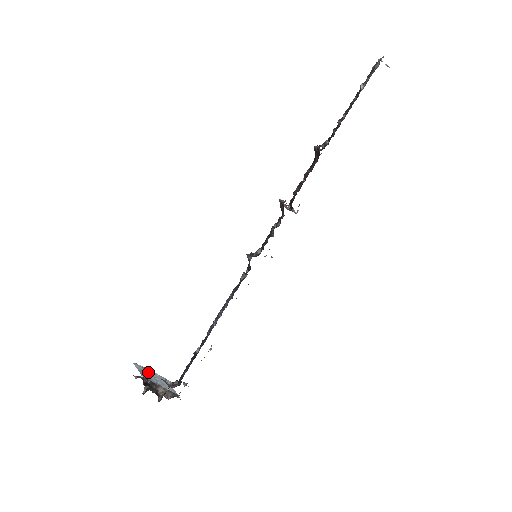
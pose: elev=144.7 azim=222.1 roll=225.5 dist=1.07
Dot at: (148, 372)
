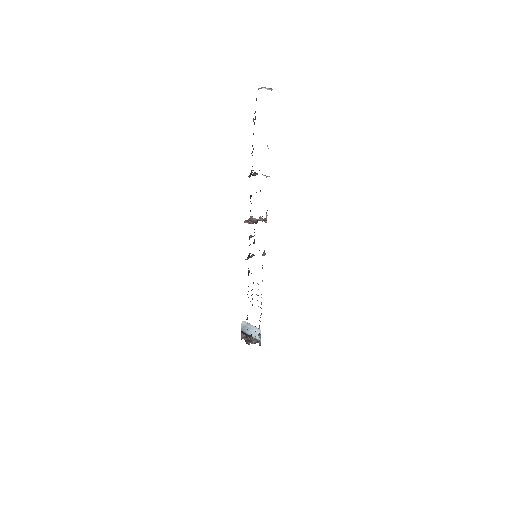
Dot at: (249, 326)
